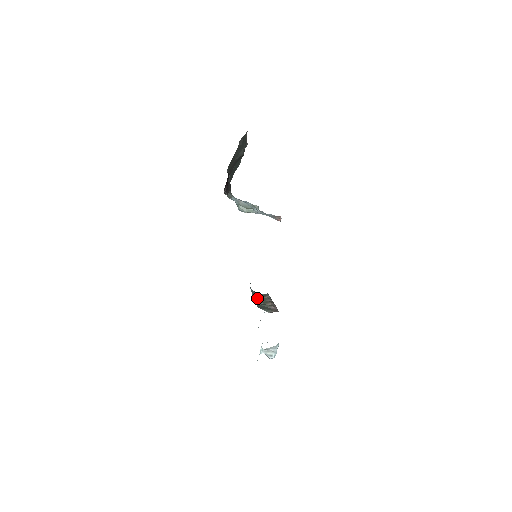
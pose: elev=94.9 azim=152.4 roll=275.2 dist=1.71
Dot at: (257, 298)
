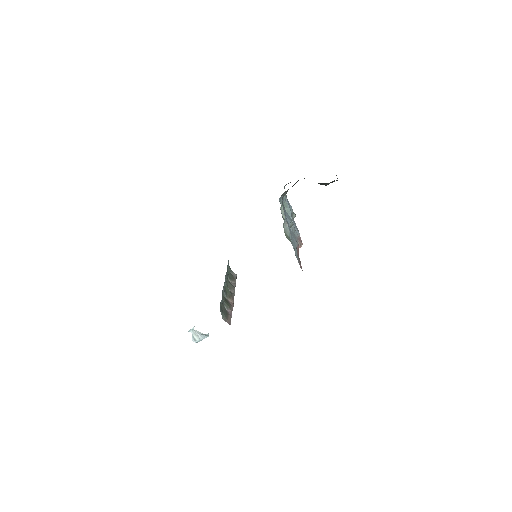
Dot at: occluded
